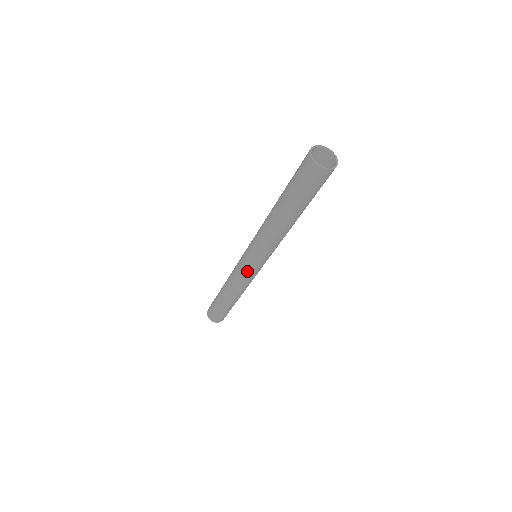
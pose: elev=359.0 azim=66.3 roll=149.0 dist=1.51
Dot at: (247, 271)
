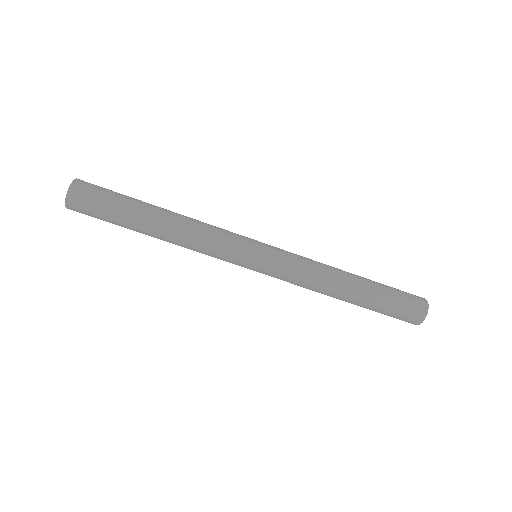
Dot at: occluded
